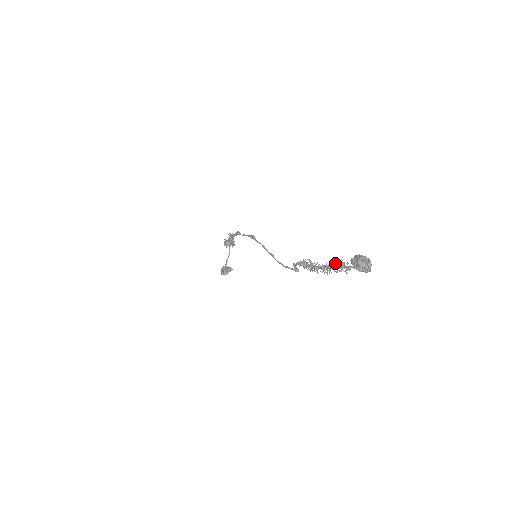
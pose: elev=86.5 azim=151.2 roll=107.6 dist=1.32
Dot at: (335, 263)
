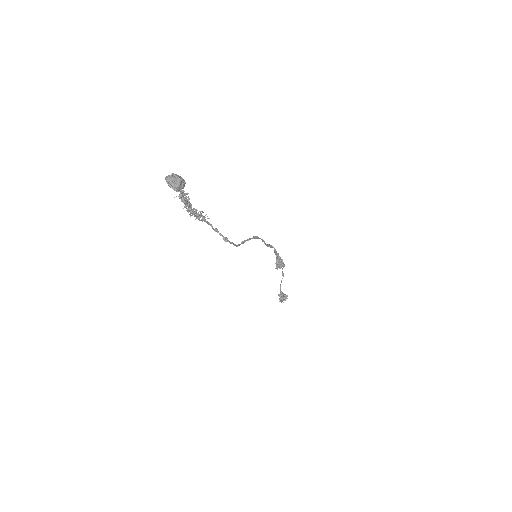
Dot at: (186, 197)
